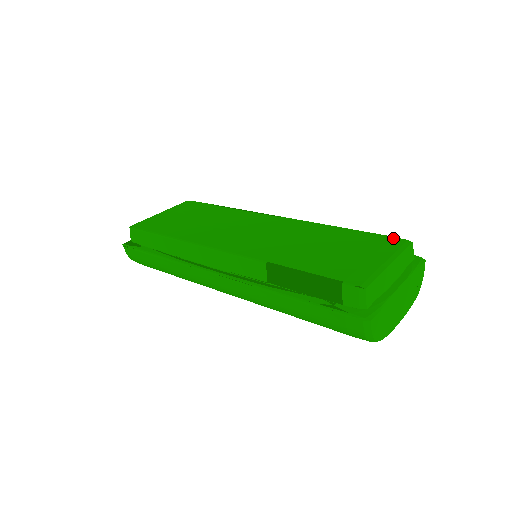
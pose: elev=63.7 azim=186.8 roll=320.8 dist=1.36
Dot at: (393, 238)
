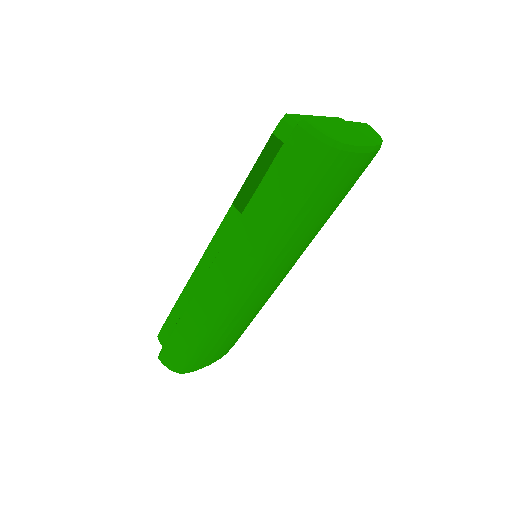
Dot at: occluded
